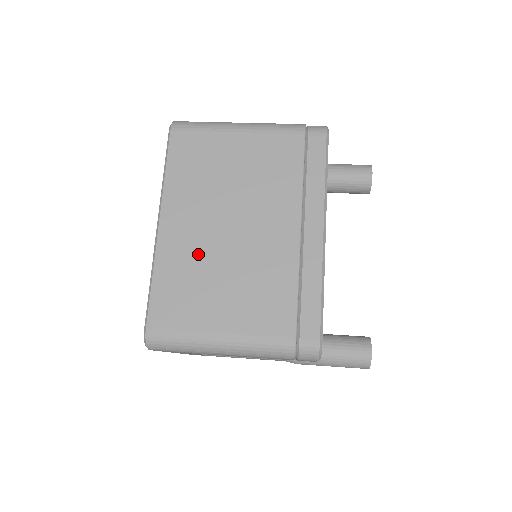
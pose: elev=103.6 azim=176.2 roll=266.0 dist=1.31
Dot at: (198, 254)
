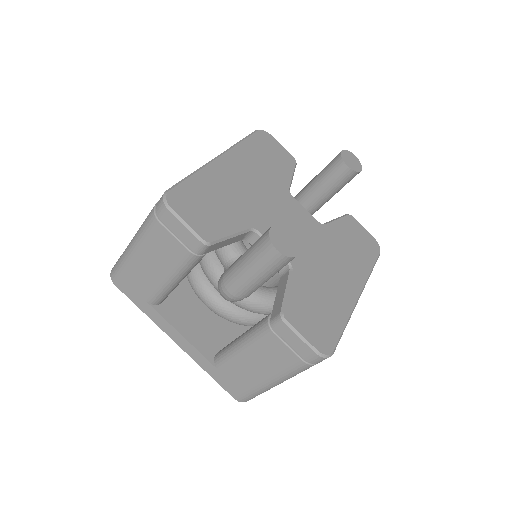
Dot at: occluded
